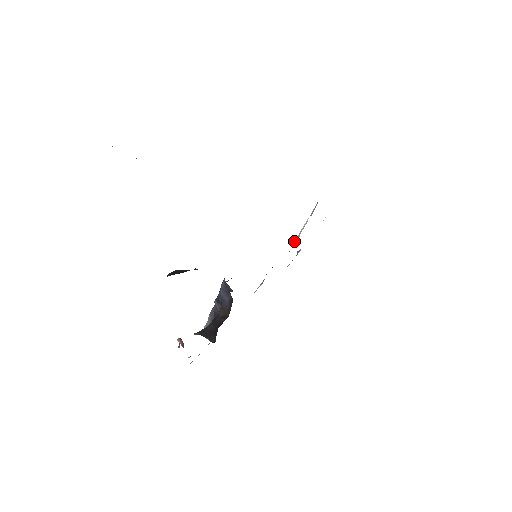
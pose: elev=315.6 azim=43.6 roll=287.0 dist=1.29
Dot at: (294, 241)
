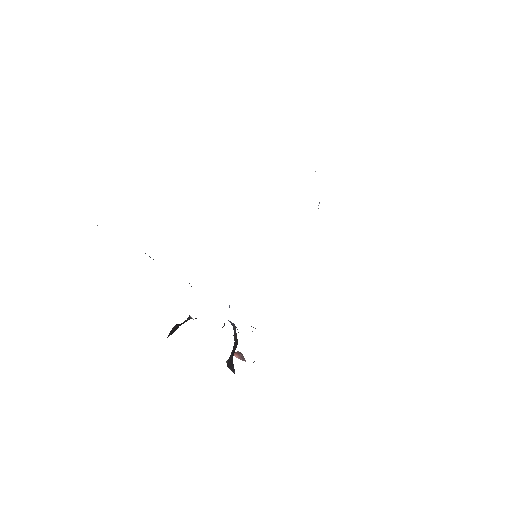
Dot at: occluded
